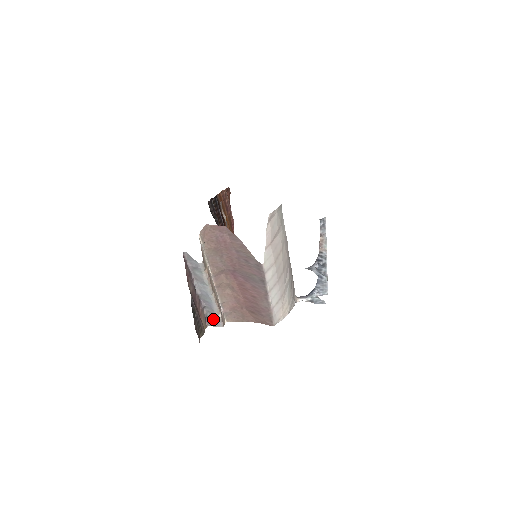
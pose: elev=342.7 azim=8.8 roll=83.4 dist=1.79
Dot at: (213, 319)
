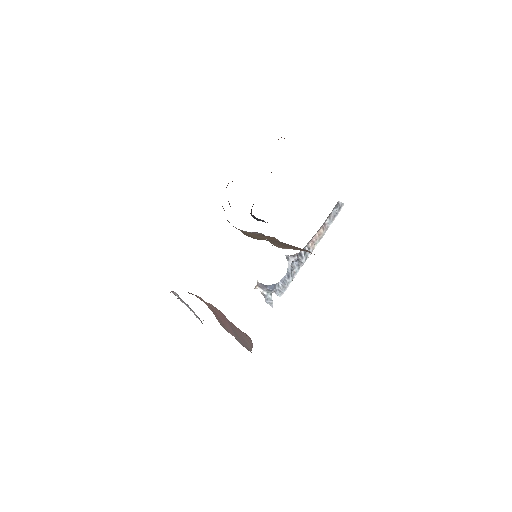
Dot at: occluded
